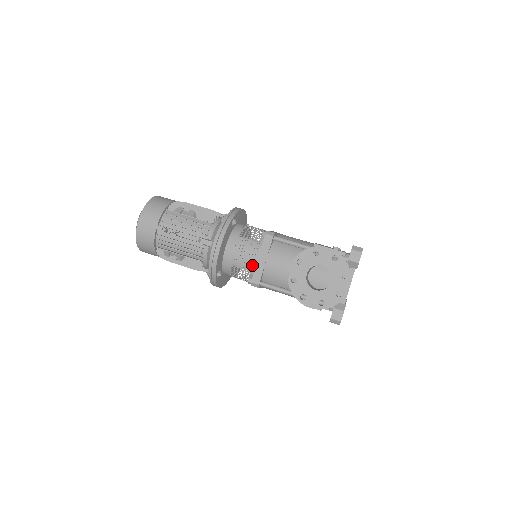
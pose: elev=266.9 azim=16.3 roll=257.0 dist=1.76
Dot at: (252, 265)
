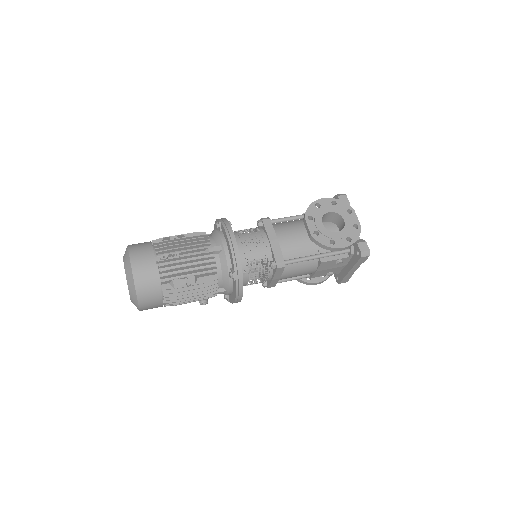
Dot at: (267, 250)
